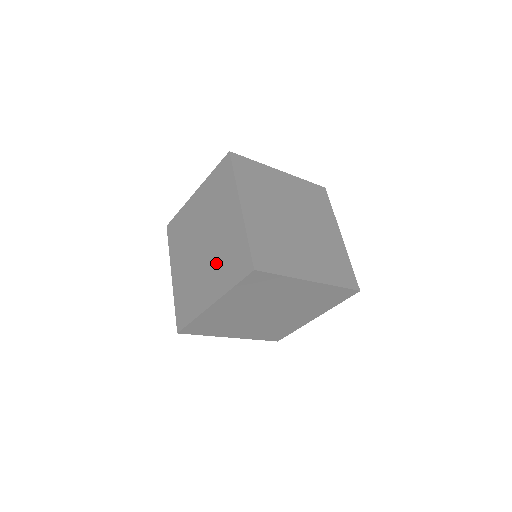
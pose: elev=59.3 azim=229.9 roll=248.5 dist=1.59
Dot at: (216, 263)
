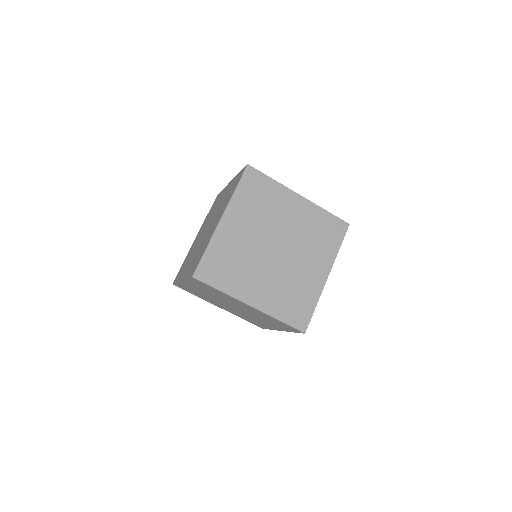
Dot at: (219, 211)
